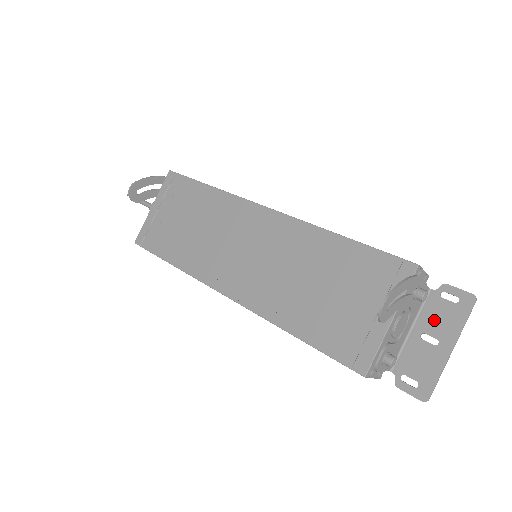
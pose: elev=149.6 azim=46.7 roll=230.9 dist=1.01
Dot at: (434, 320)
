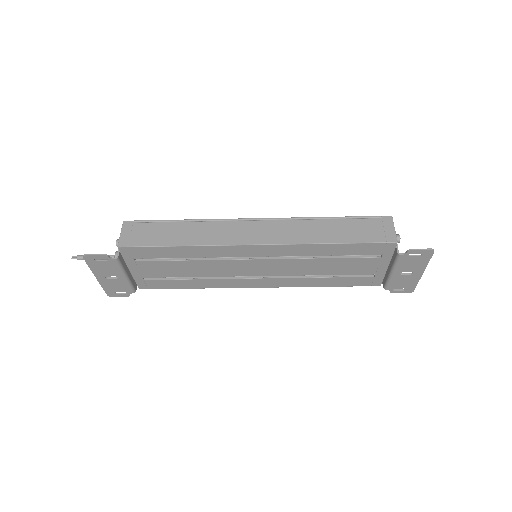
Dot at: (401, 279)
